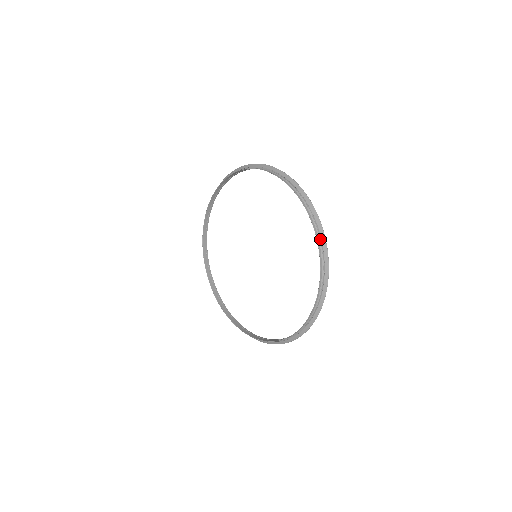
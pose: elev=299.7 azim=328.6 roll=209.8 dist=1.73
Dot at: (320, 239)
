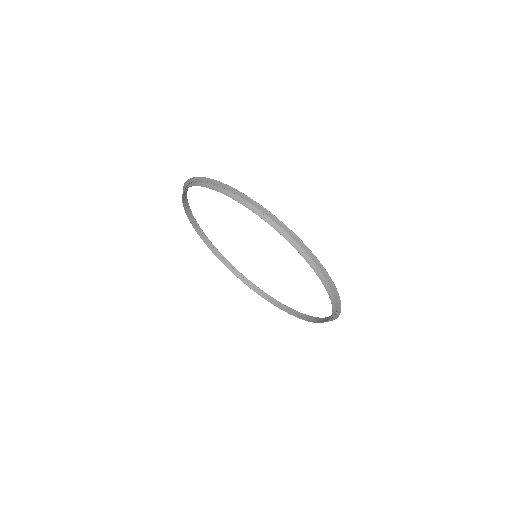
Dot at: (287, 233)
